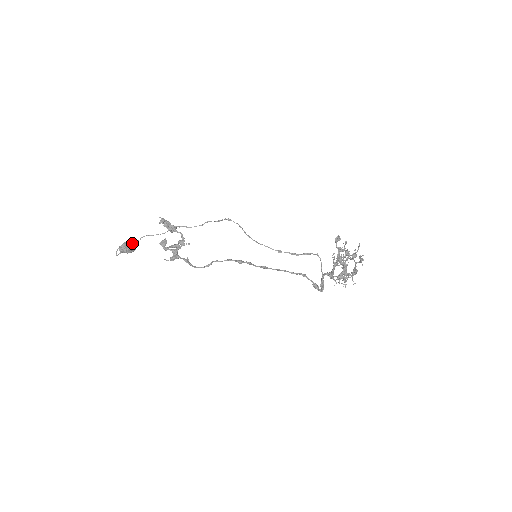
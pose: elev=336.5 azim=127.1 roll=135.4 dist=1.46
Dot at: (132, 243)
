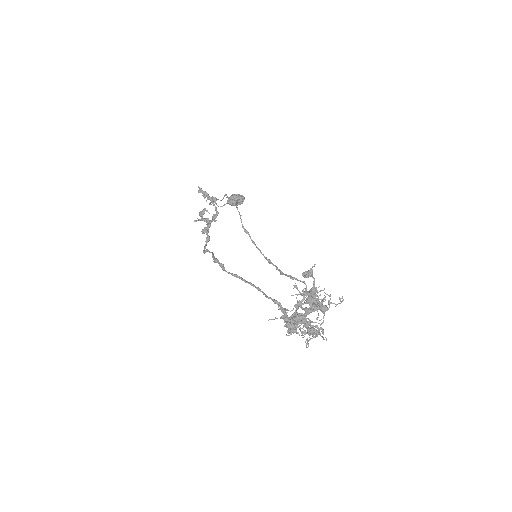
Dot at: (237, 196)
